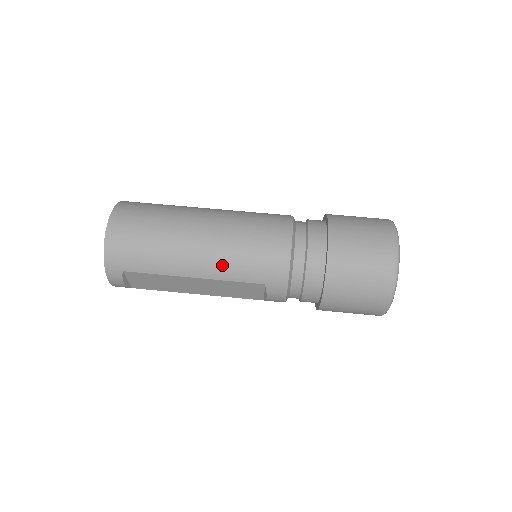
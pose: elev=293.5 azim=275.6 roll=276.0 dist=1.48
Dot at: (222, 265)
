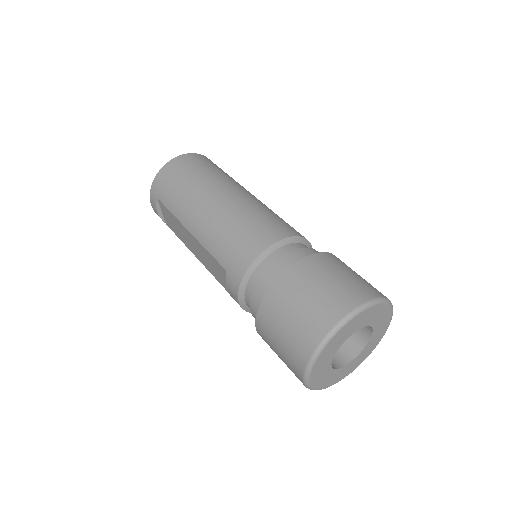
Dot at: (209, 232)
